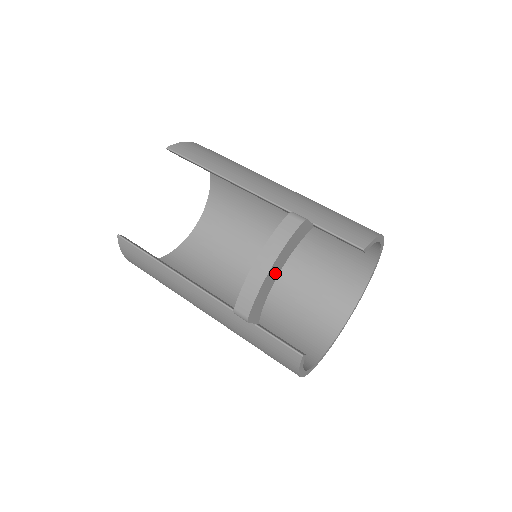
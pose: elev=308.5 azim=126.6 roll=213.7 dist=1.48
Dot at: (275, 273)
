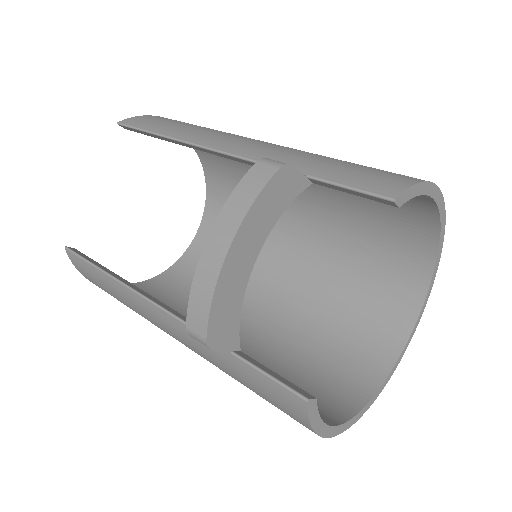
Dot at: (245, 260)
